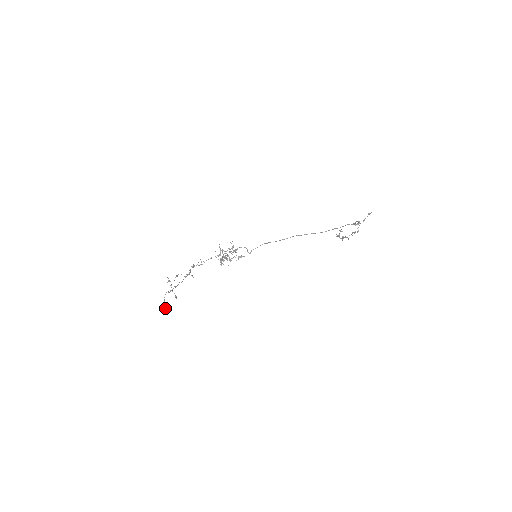
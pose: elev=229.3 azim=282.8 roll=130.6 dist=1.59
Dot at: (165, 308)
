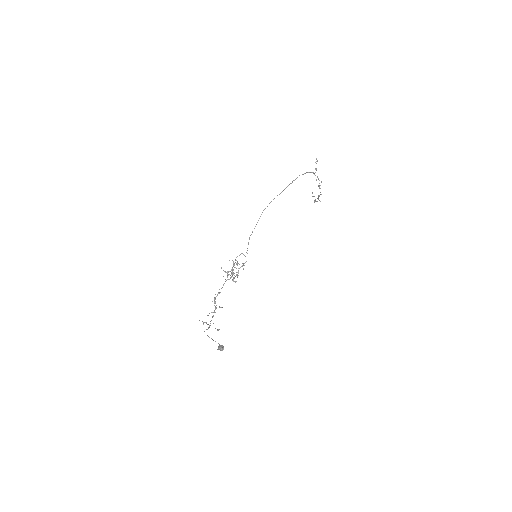
Dot at: (219, 348)
